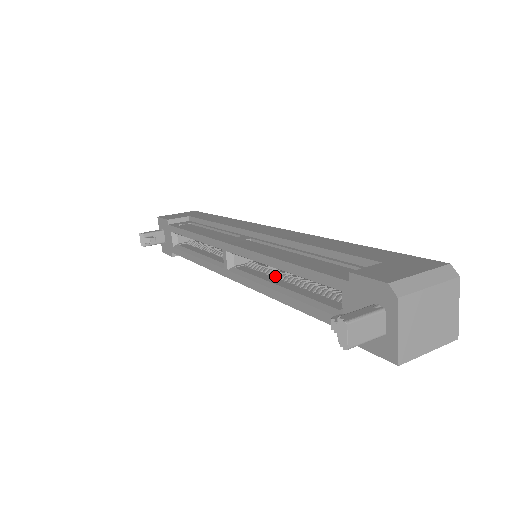
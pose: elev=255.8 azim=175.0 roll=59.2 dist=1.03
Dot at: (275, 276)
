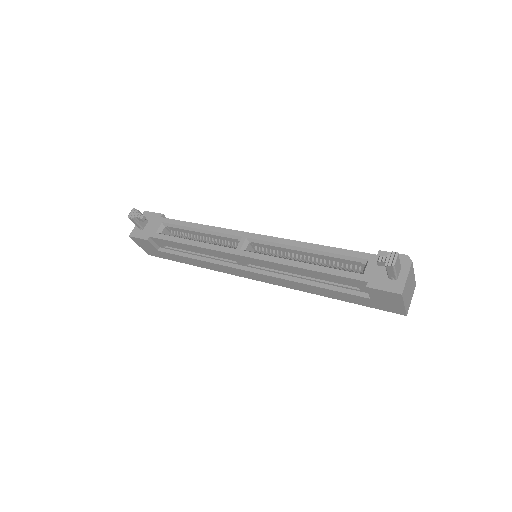
Dot at: occluded
